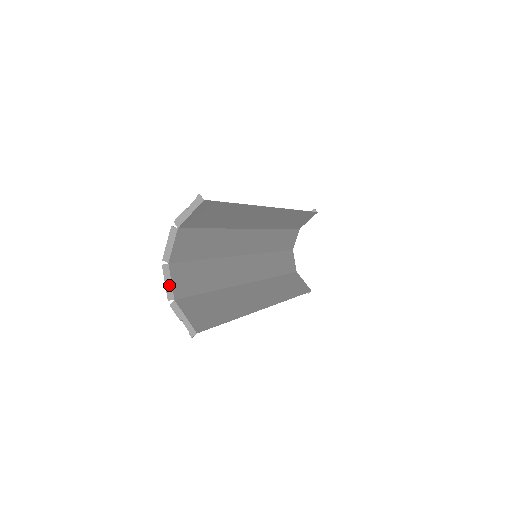
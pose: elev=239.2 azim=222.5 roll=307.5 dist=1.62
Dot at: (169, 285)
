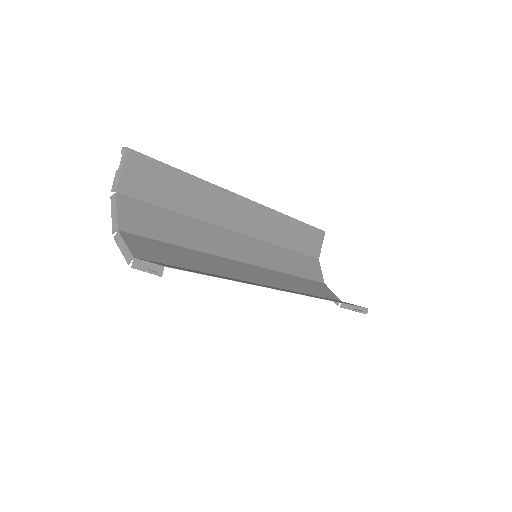
Dot at: (125, 249)
